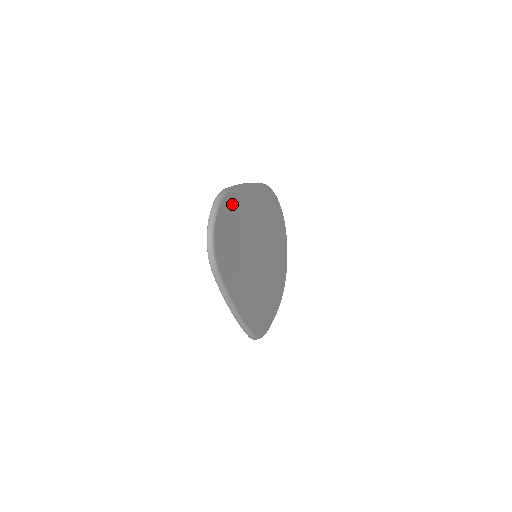
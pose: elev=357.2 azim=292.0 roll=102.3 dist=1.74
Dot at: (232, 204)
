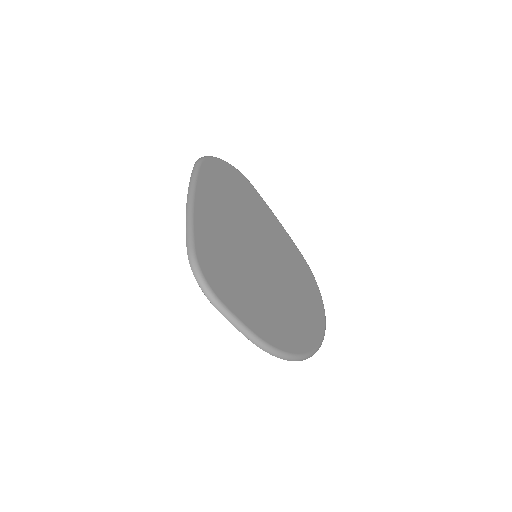
Dot at: (249, 189)
